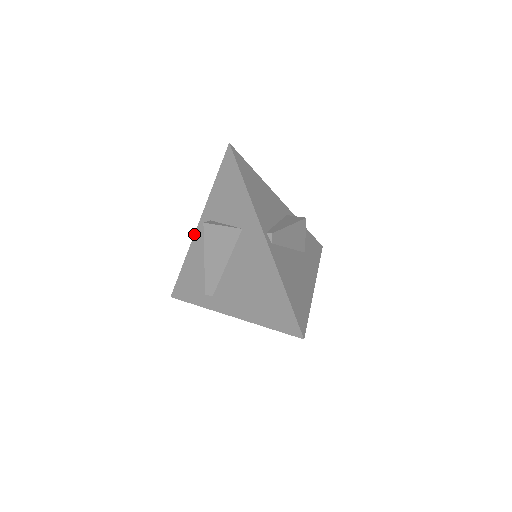
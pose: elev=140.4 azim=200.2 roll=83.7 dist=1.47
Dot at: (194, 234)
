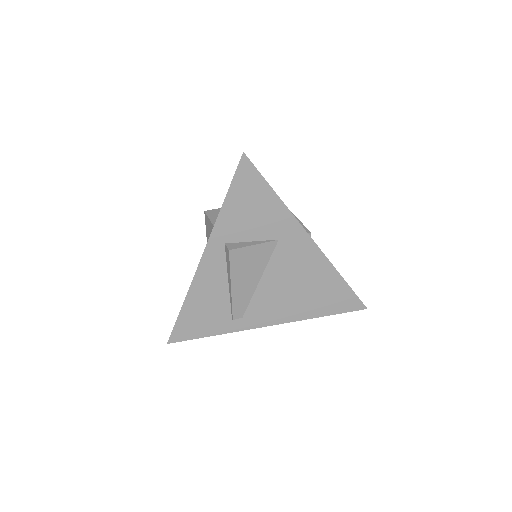
Dot at: (198, 265)
